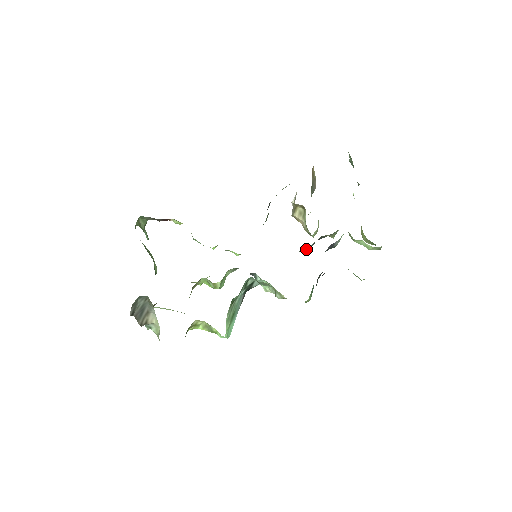
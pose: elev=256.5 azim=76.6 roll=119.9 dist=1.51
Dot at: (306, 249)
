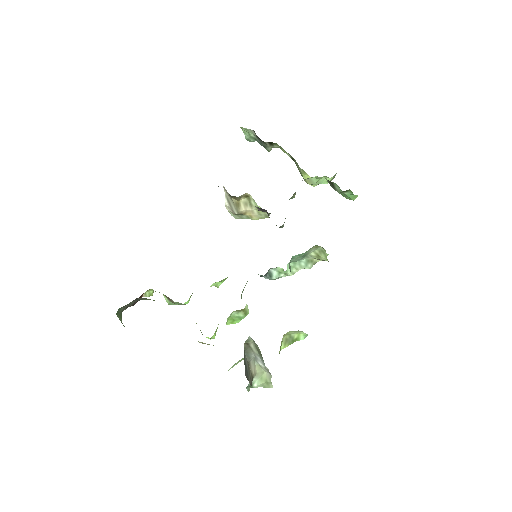
Dot at: occluded
